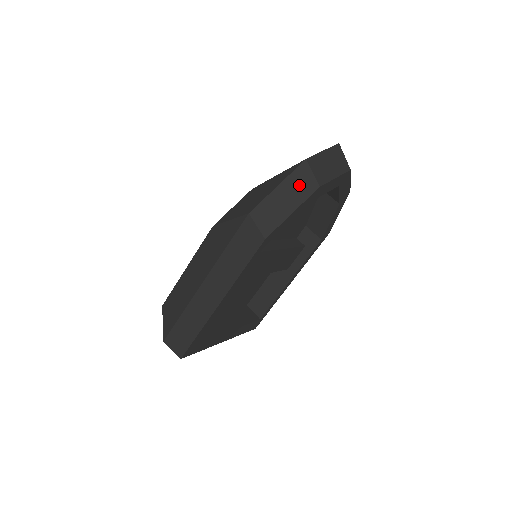
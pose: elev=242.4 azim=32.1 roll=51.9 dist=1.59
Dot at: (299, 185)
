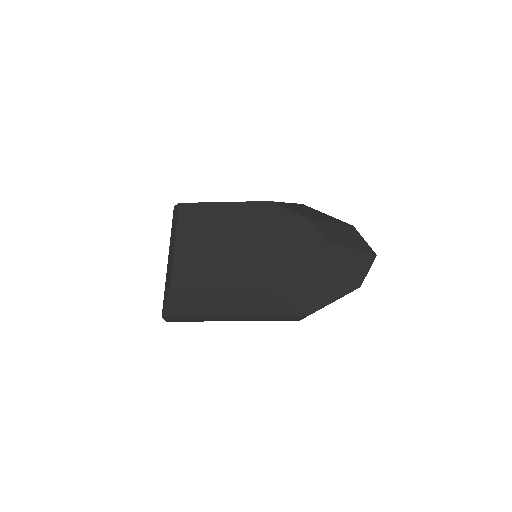
Dot at: occluded
